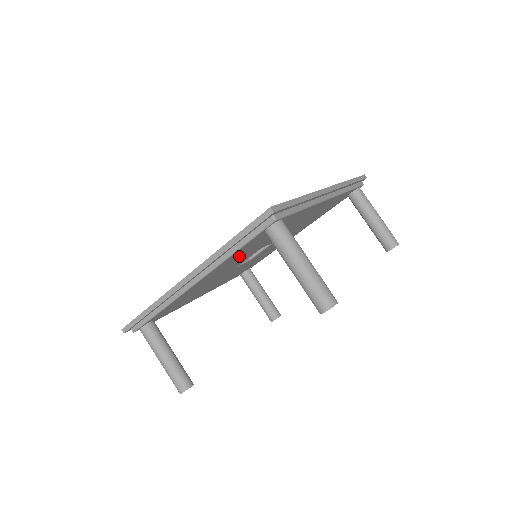
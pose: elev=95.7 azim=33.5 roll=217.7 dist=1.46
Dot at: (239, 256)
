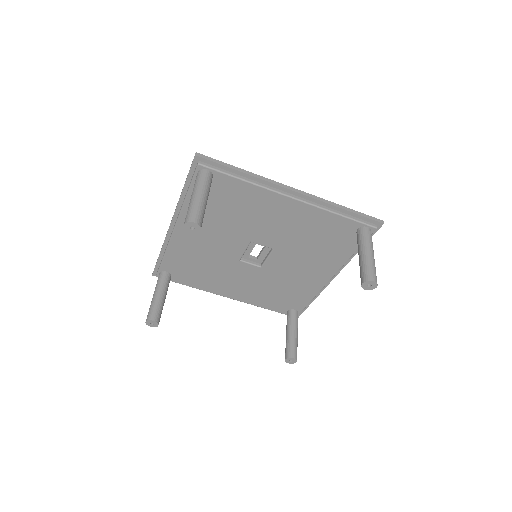
Dot at: (210, 220)
